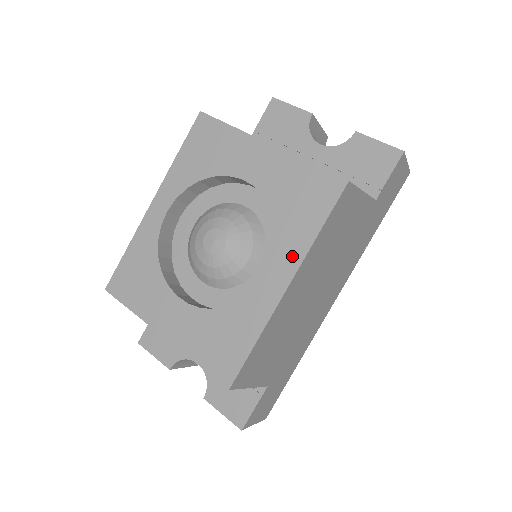
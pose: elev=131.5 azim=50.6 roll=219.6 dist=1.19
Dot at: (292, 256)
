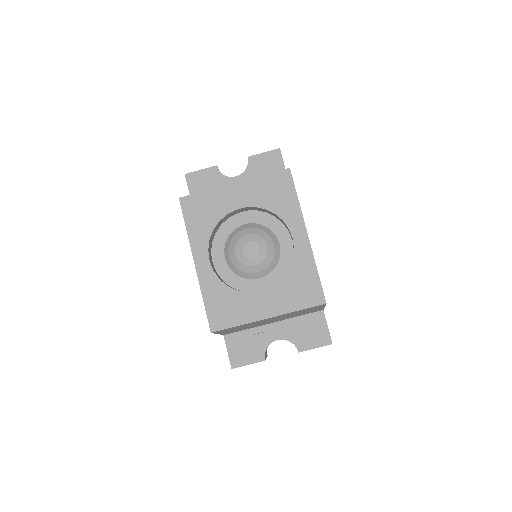
Dot at: (296, 220)
